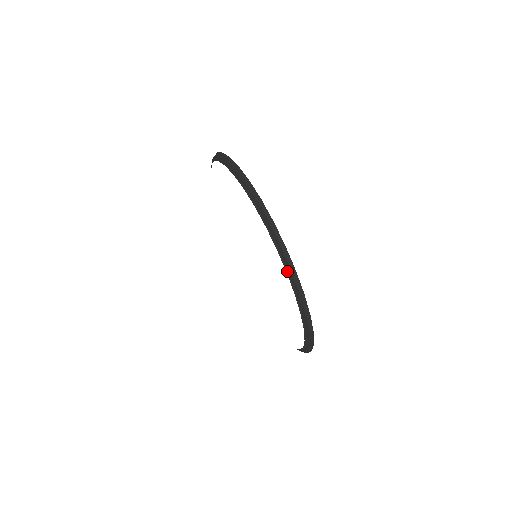
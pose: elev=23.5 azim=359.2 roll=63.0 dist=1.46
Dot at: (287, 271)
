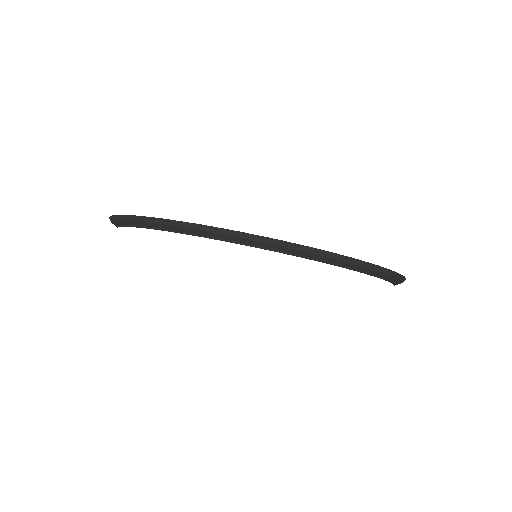
Dot at: (169, 230)
